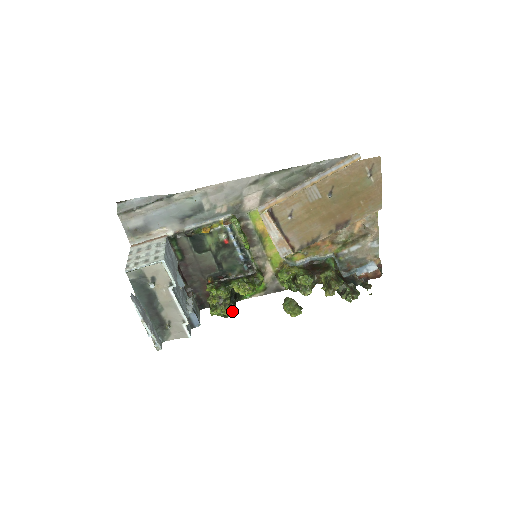
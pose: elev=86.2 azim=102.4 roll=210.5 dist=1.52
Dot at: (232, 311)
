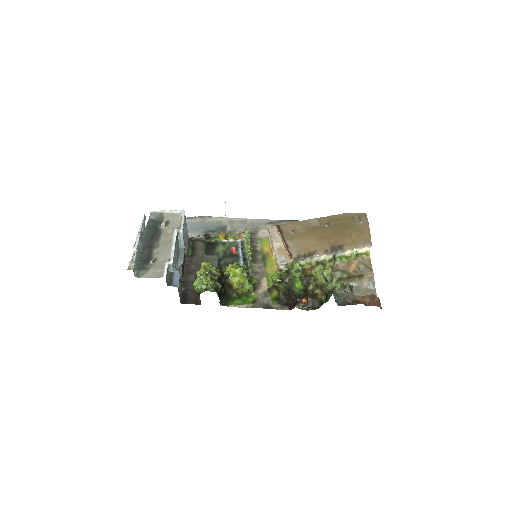
Dot at: (215, 289)
